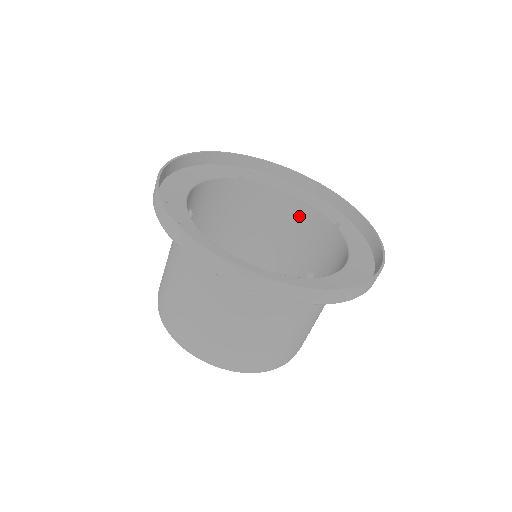
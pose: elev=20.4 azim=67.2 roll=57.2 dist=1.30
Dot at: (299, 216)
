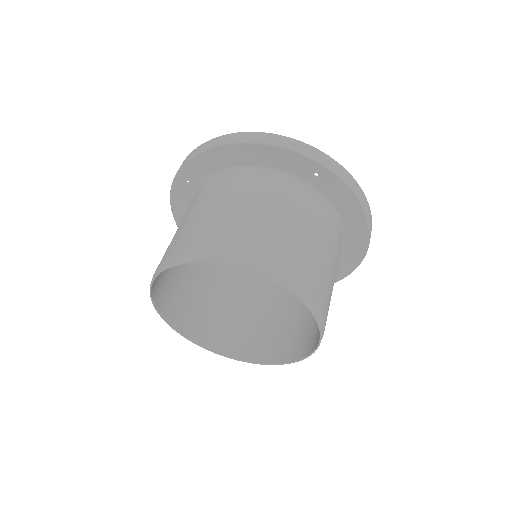
Dot at: (280, 287)
